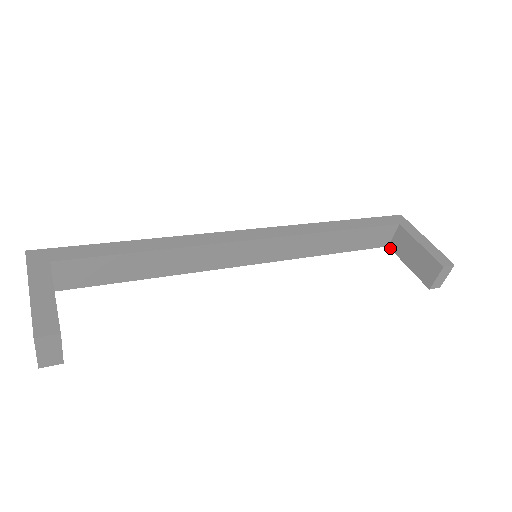
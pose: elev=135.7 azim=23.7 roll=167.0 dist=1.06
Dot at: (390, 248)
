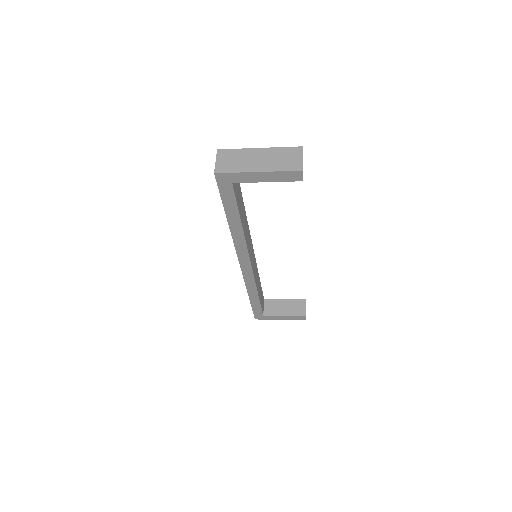
Dot at: (265, 315)
